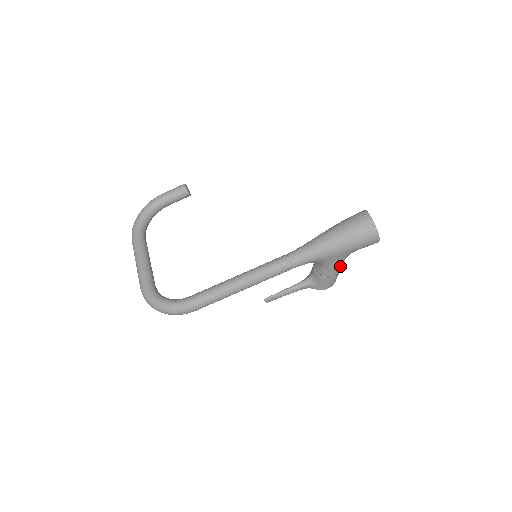
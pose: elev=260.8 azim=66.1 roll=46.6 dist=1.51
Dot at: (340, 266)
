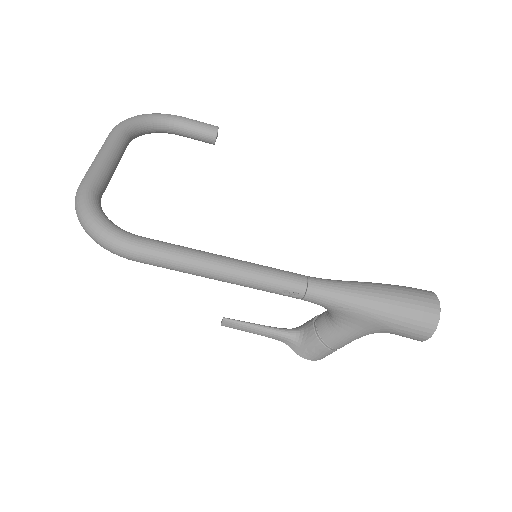
Dot at: (352, 340)
